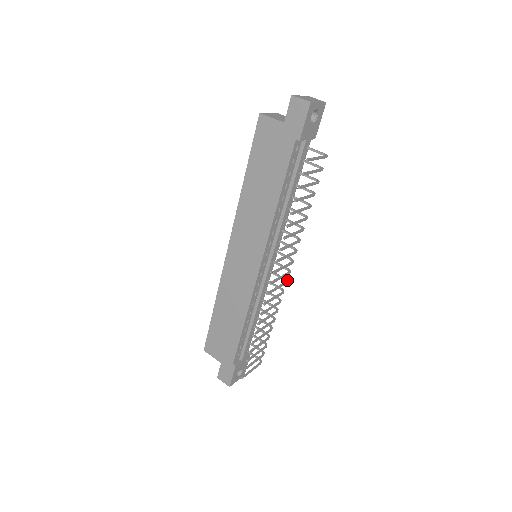
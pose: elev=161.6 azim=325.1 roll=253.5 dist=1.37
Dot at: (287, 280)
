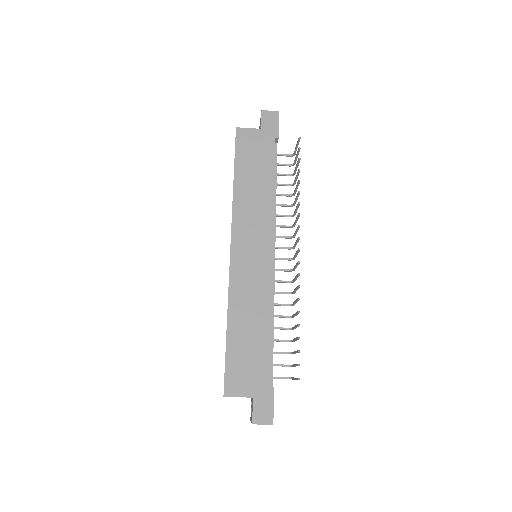
Dot at: (292, 269)
